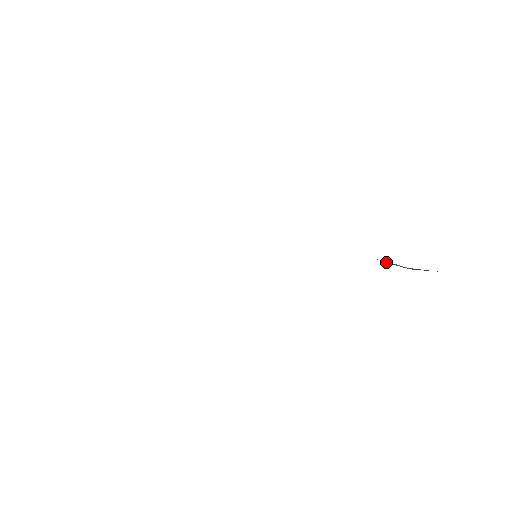
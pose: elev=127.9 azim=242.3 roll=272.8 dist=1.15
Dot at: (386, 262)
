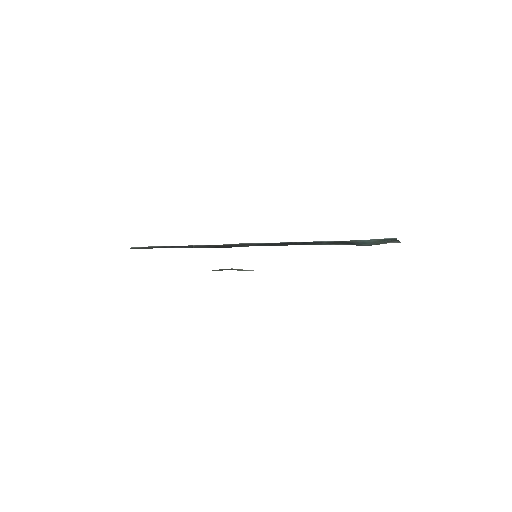
Dot at: (355, 244)
